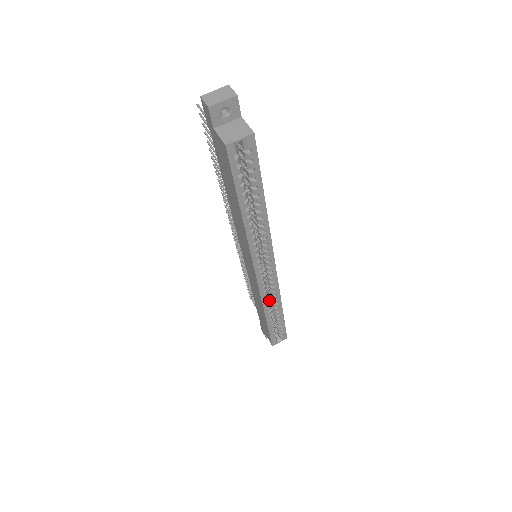
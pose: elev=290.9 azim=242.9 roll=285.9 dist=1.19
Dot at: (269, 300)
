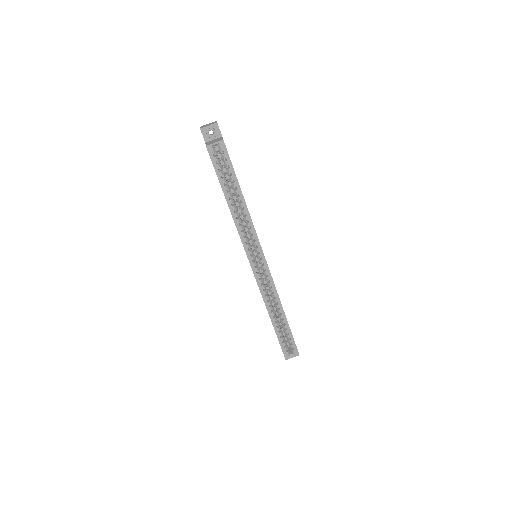
Dot at: (274, 304)
